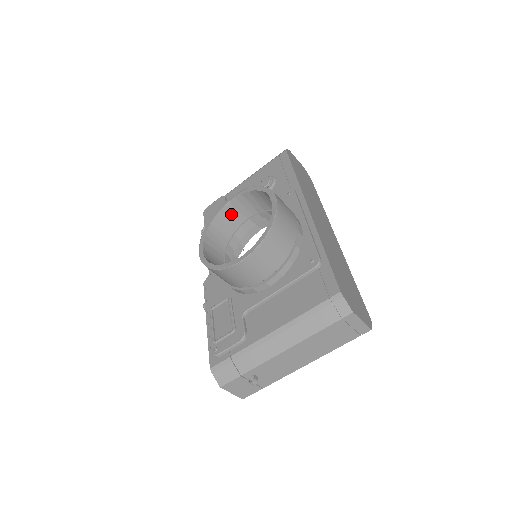
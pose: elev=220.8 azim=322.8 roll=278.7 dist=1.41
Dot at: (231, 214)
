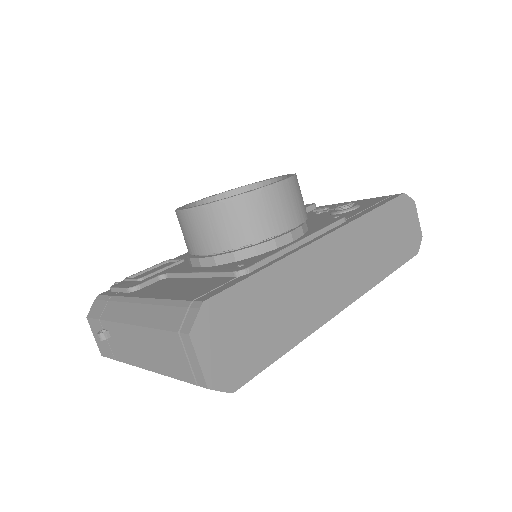
Dot at: occluded
